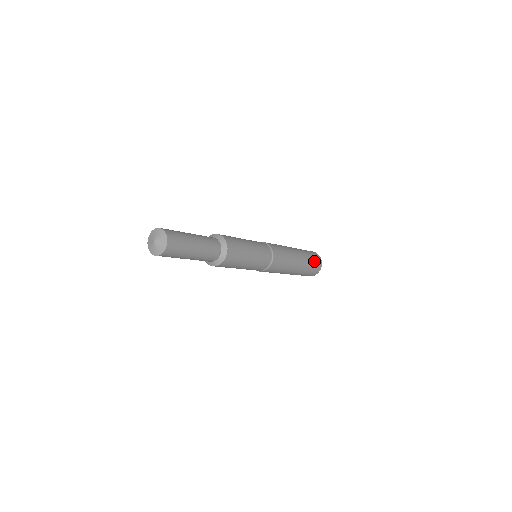
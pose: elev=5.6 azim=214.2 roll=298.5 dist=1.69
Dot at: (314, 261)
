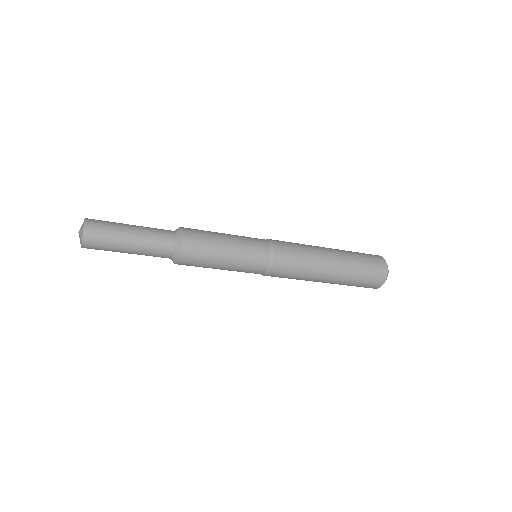
Dot at: (367, 276)
